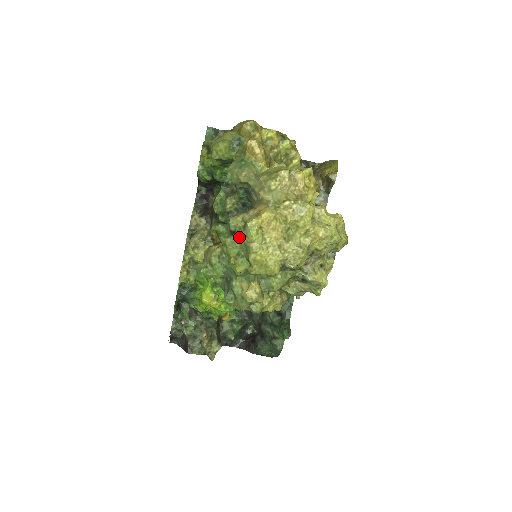
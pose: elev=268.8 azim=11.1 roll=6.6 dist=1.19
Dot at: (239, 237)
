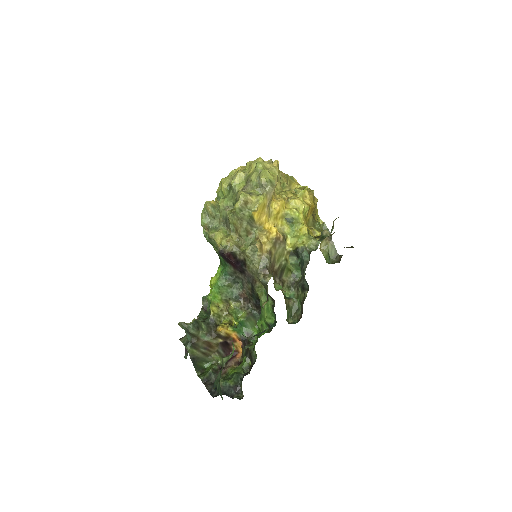
Dot at: occluded
